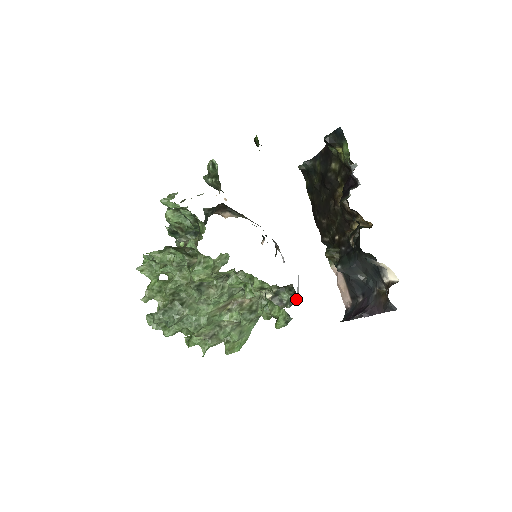
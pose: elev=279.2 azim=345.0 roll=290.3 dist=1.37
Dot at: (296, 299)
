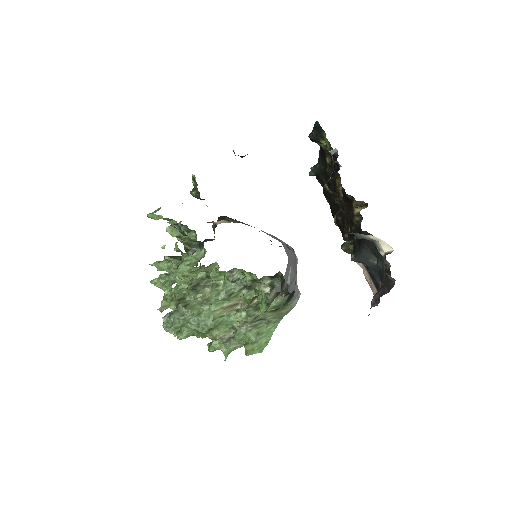
Dot at: (288, 286)
